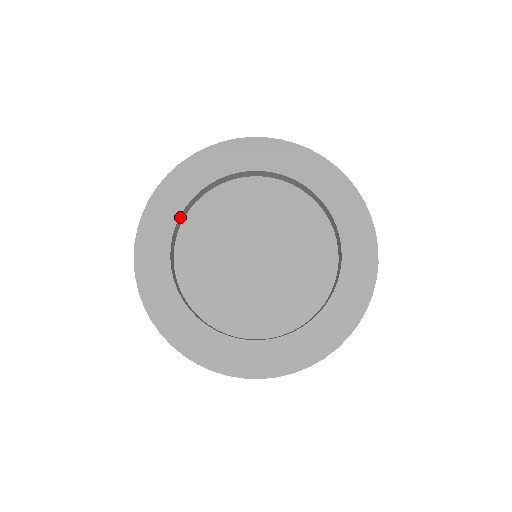
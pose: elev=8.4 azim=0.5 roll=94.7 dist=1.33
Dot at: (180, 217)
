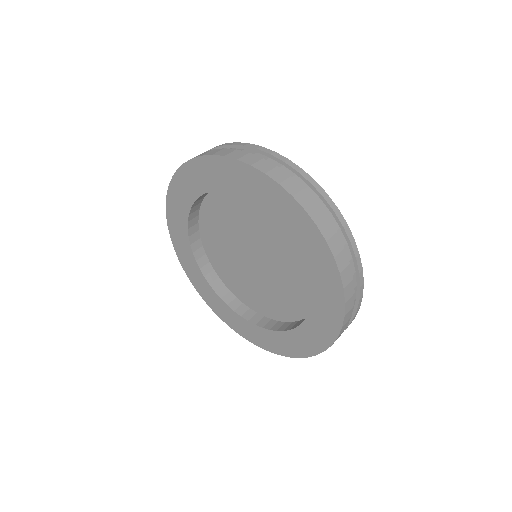
Dot at: (195, 202)
